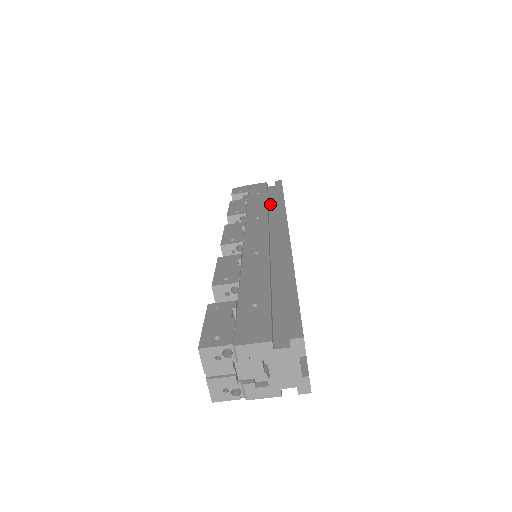
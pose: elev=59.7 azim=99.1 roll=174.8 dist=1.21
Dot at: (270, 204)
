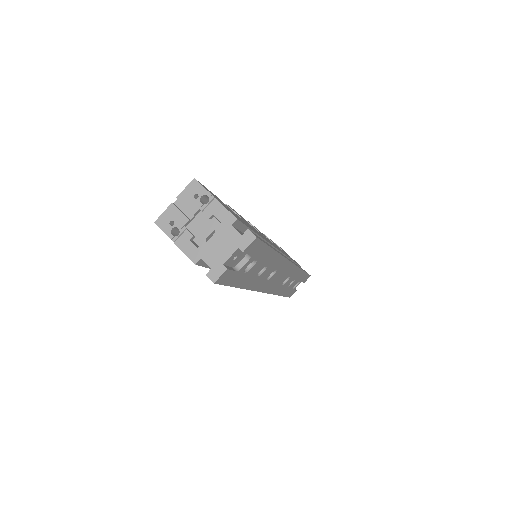
Dot at: occluded
